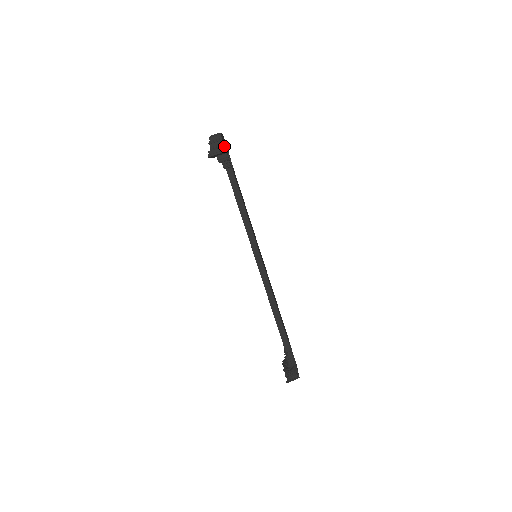
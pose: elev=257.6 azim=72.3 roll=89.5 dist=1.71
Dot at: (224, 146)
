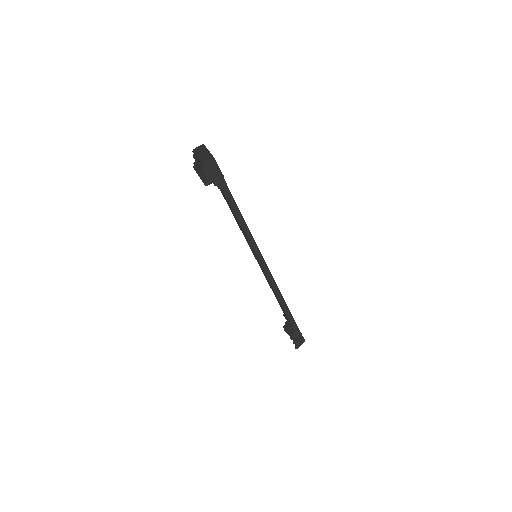
Dot at: occluded
